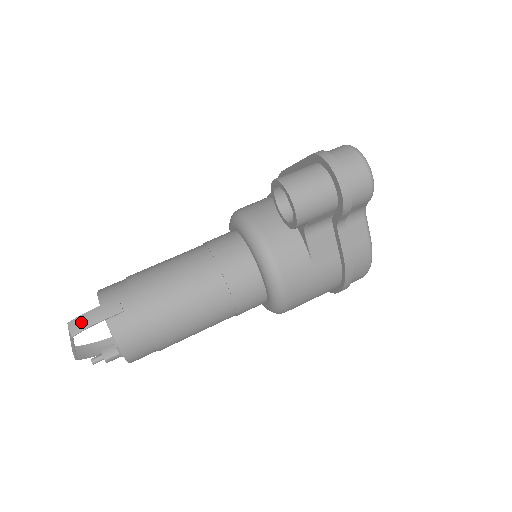
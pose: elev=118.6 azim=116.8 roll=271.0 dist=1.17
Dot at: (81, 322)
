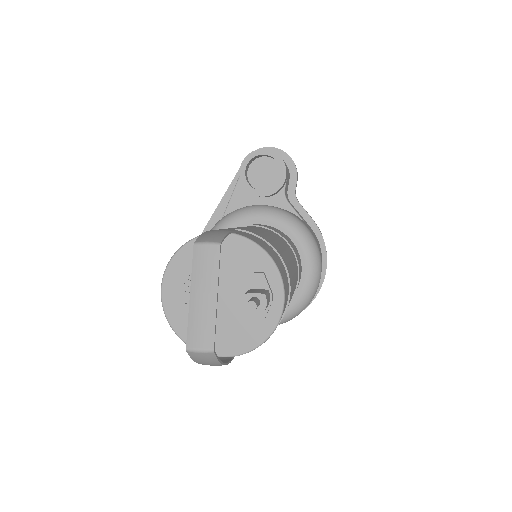
Dot at: (212, 234)
